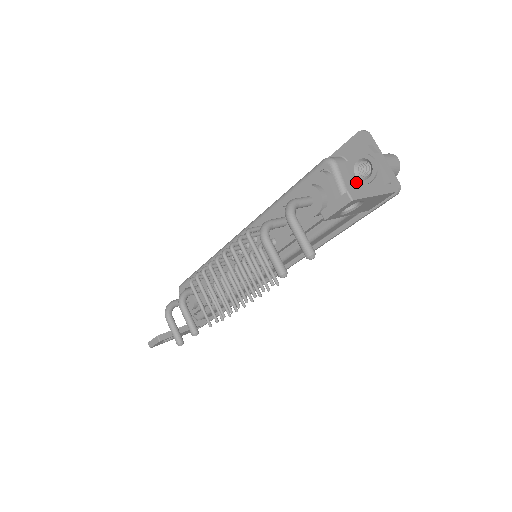
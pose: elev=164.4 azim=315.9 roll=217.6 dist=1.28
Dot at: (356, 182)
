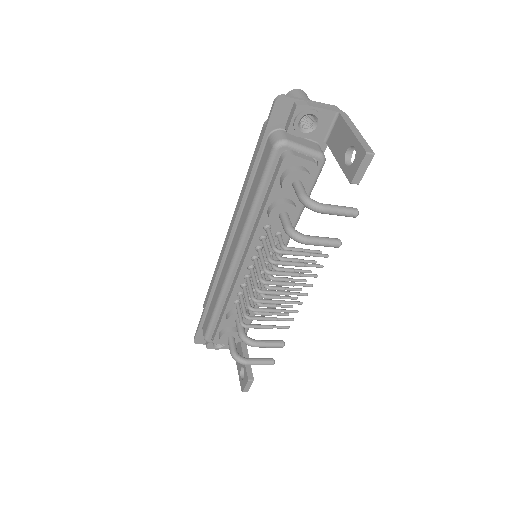
Dot at: (309, 136)
